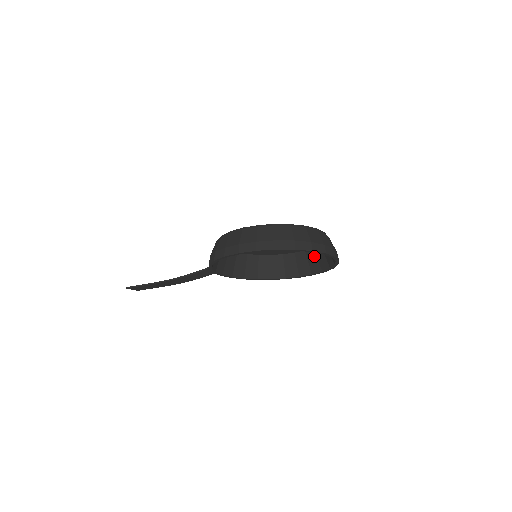
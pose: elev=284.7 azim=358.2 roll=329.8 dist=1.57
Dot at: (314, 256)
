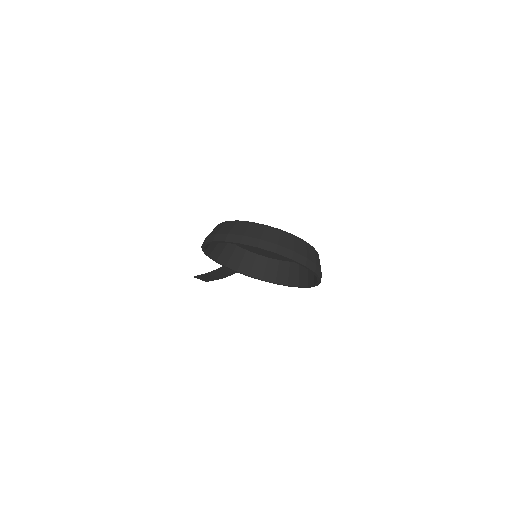
Dot at: occluded
